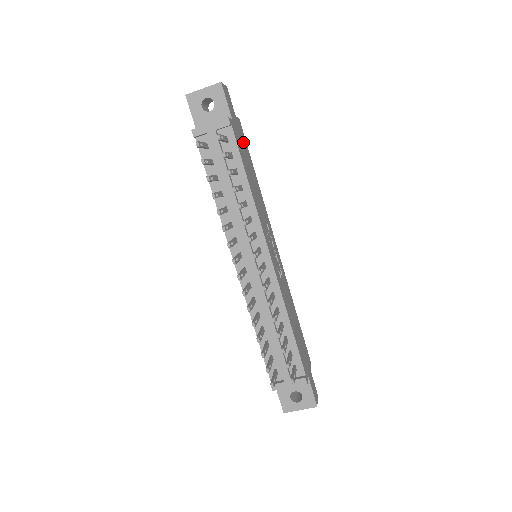
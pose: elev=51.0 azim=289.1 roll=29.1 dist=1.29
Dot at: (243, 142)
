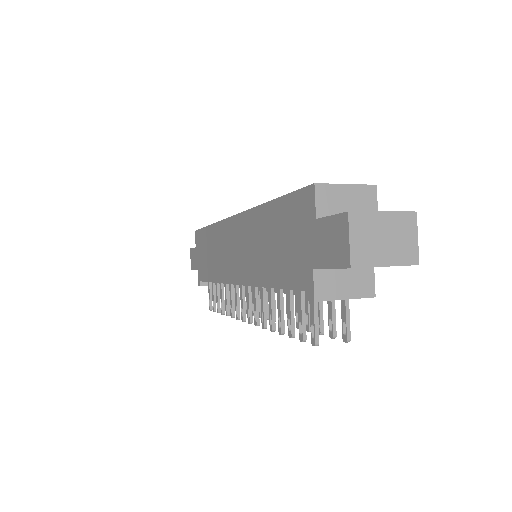
Dot at: occluded
